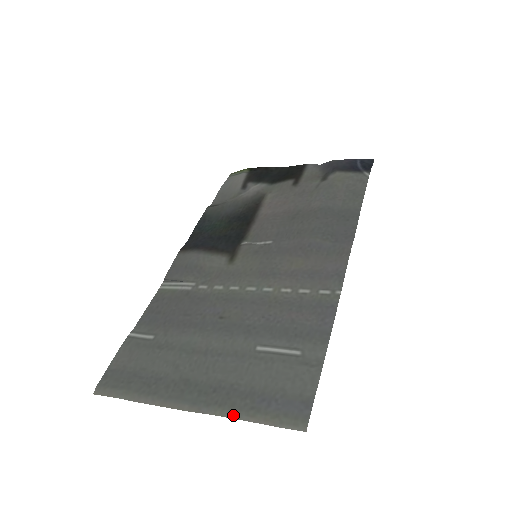
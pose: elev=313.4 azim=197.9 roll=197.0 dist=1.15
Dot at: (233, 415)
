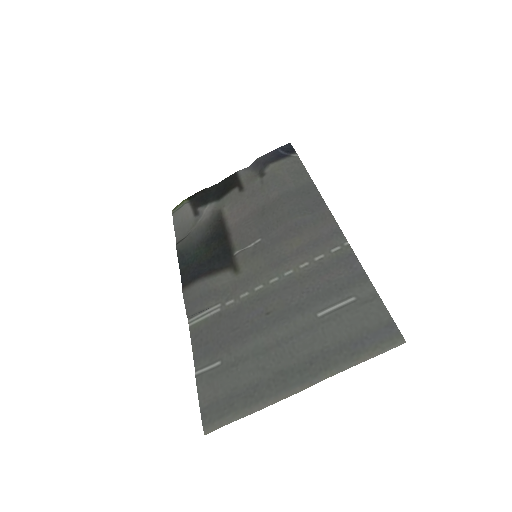
Dot at: (342, 368)
